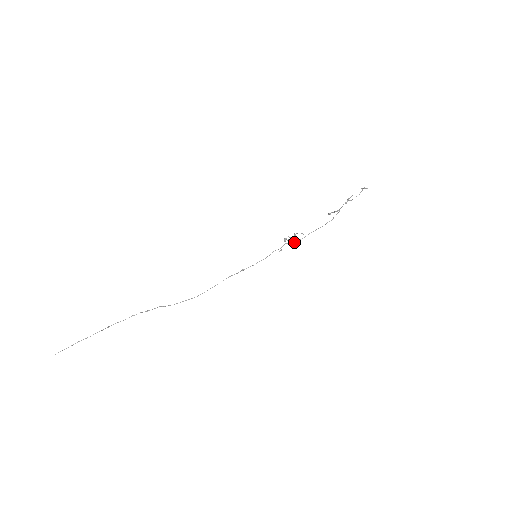
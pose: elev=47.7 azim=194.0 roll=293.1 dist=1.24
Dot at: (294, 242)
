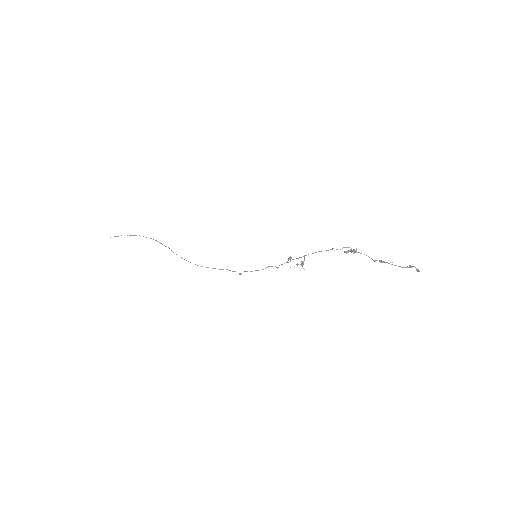
Dot at: (292, 259)
